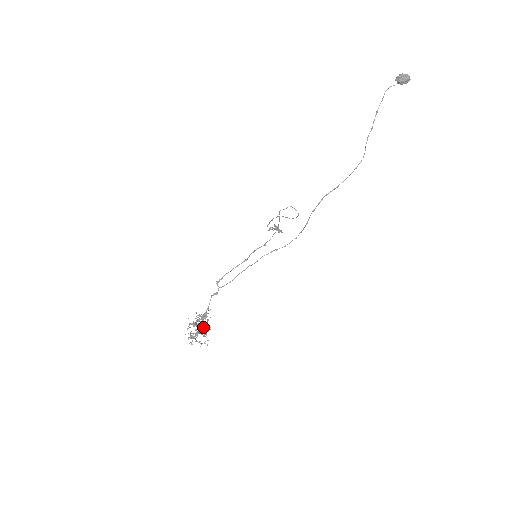
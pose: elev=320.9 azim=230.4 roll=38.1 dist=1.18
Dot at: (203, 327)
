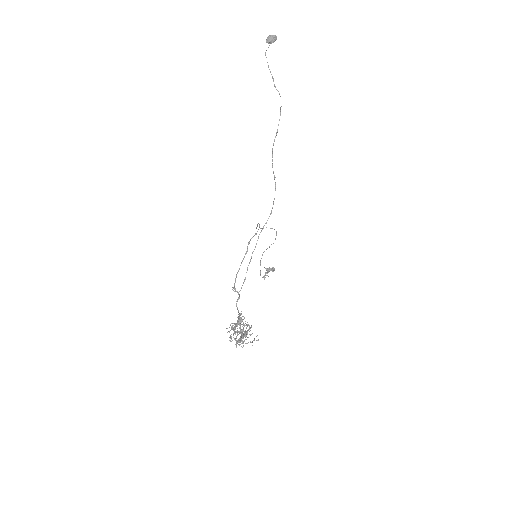
Dot at: occluded
